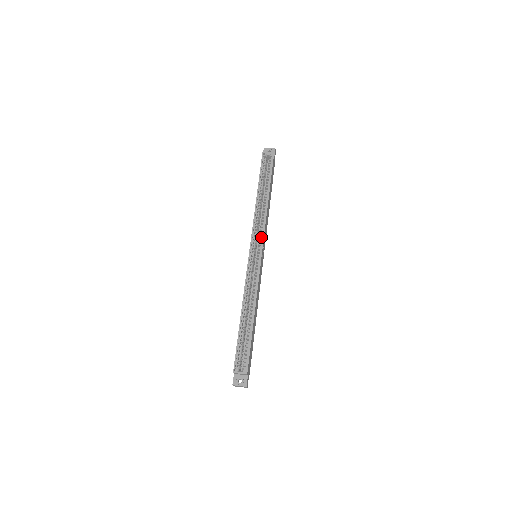
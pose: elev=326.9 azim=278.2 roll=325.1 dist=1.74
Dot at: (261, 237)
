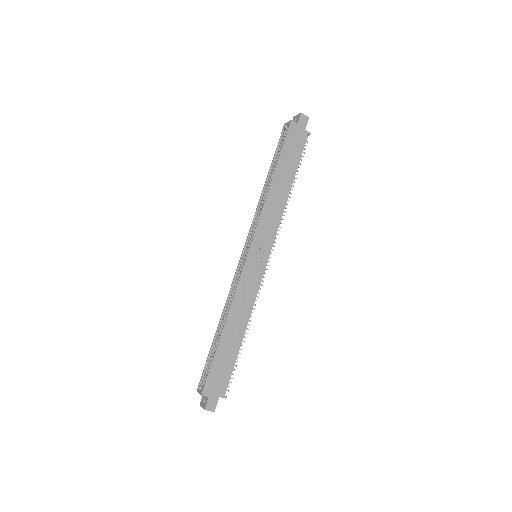
Dot at: (259, 232)
